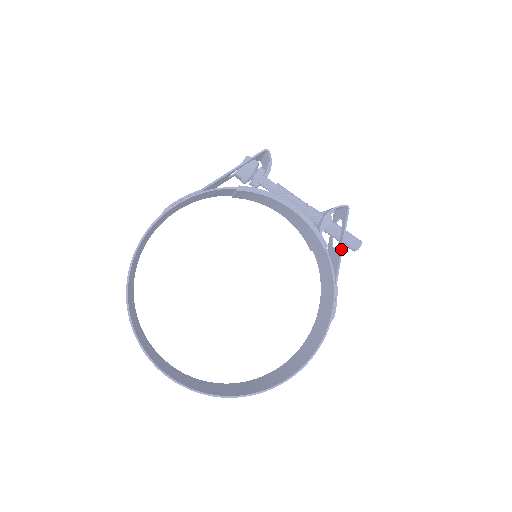
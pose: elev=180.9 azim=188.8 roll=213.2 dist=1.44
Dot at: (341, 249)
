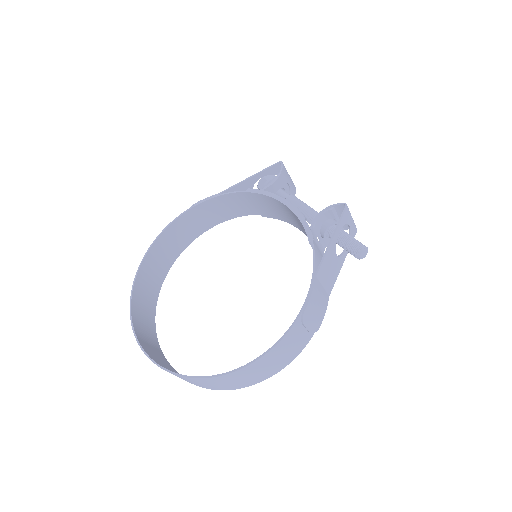
Dot at: (329, 243)
